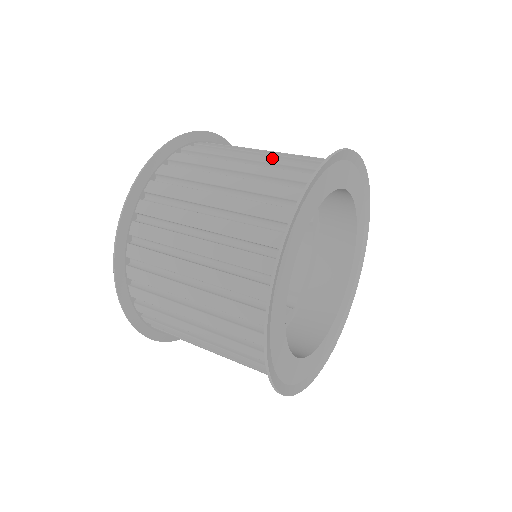
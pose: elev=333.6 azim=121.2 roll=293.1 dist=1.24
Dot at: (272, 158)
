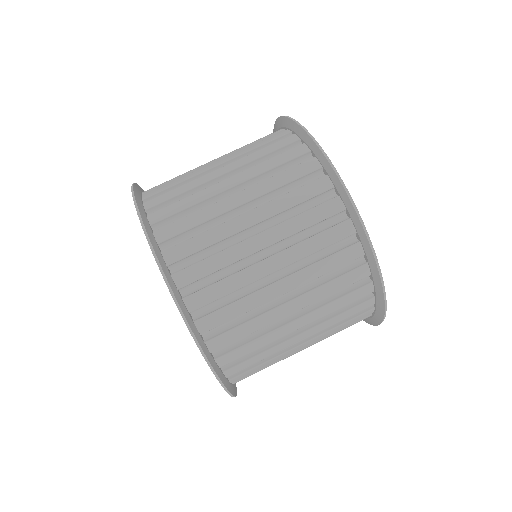
Dot at: (243, 159)
